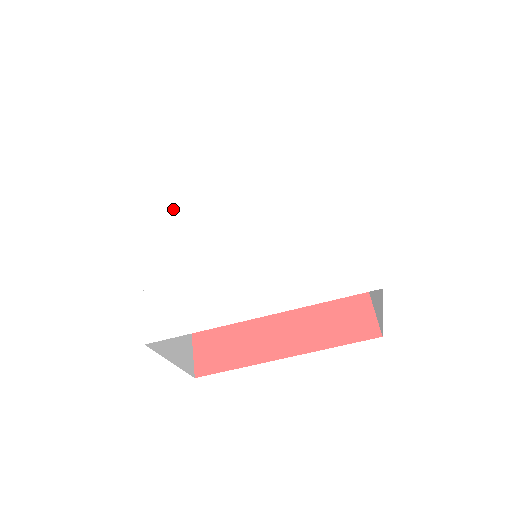
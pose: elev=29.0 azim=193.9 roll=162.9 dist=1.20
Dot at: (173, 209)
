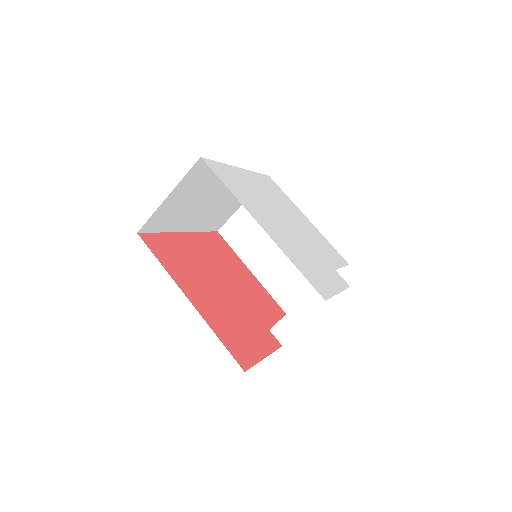
Dot at: (268, 188)
